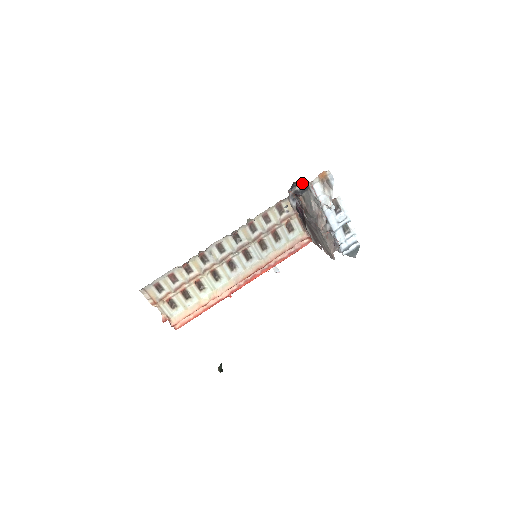
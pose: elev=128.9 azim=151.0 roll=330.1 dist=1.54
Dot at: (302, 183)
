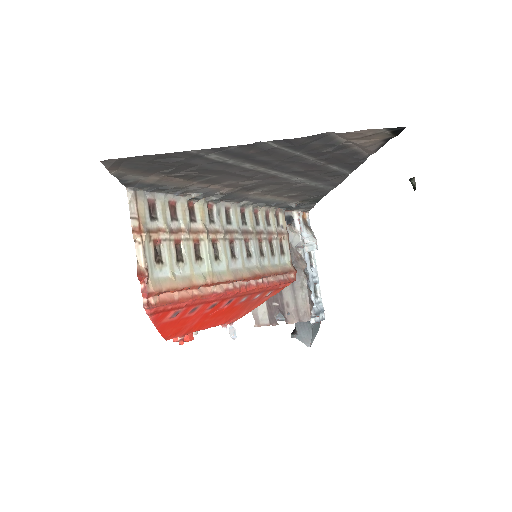
Dot at: (289, 212)
